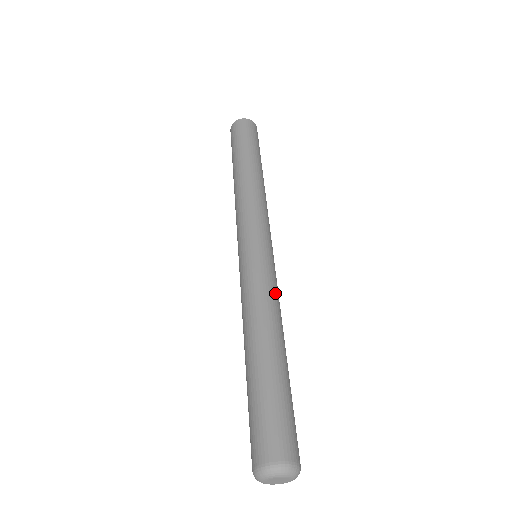
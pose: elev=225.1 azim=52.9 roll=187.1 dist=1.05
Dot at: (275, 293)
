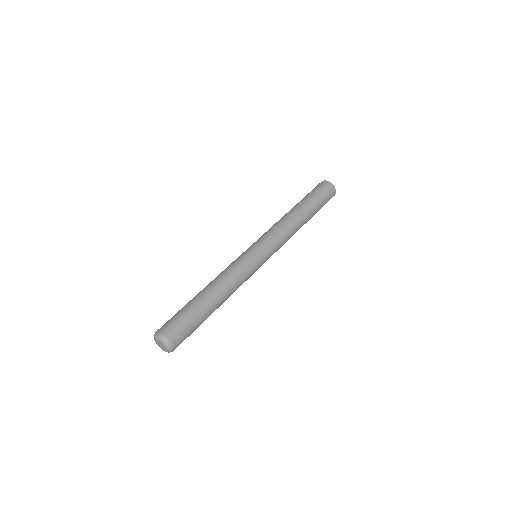
Dot at: (233, 268)
